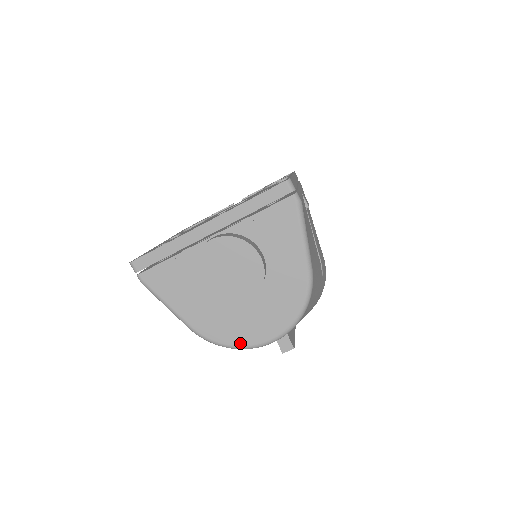
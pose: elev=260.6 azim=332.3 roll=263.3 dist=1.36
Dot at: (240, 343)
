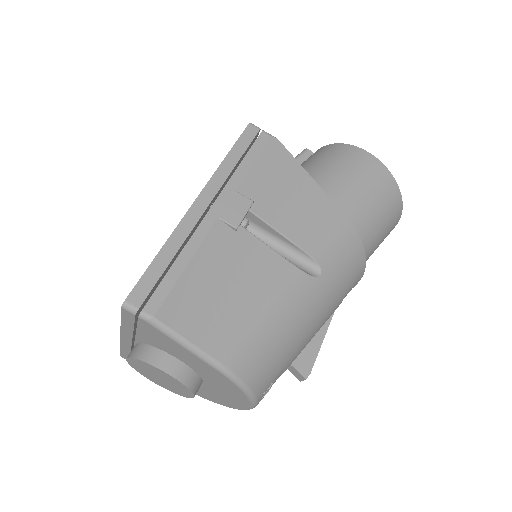
Dot at: (231, 407)
